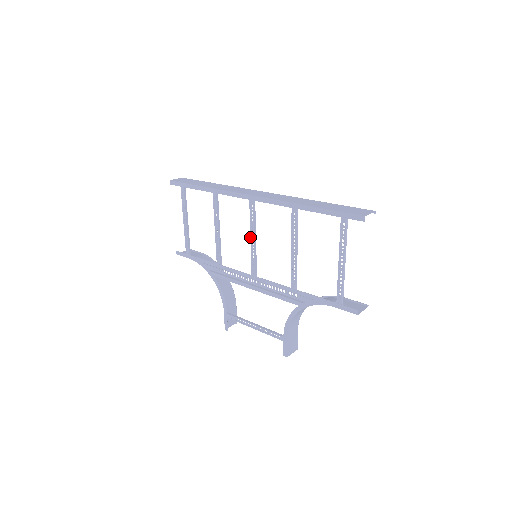
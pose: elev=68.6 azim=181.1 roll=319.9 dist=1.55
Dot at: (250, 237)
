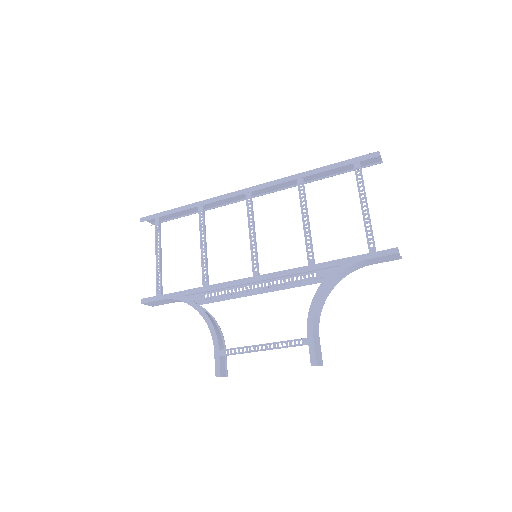
Dot at: (249, 233)
